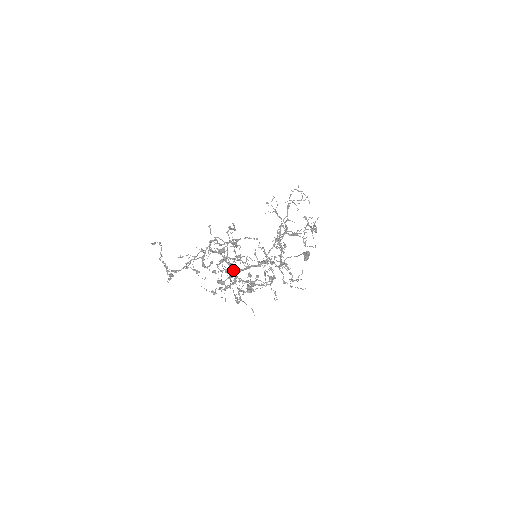
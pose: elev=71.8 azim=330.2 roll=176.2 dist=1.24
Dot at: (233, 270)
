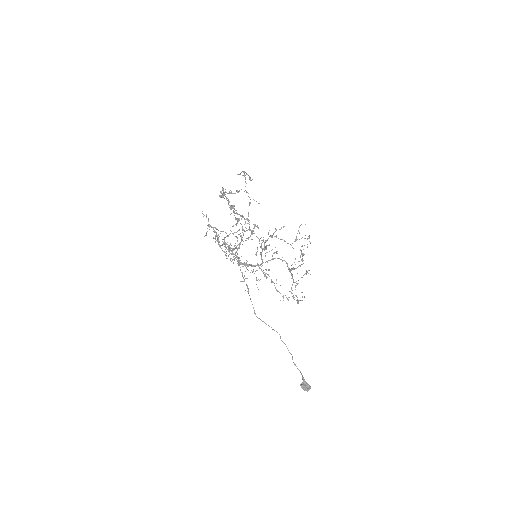
Dot at: (237, 260)
